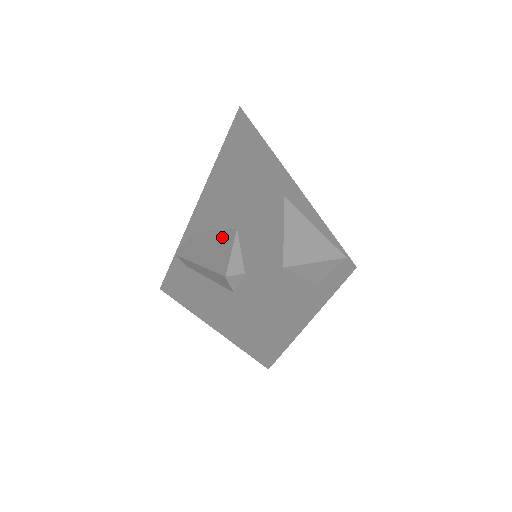
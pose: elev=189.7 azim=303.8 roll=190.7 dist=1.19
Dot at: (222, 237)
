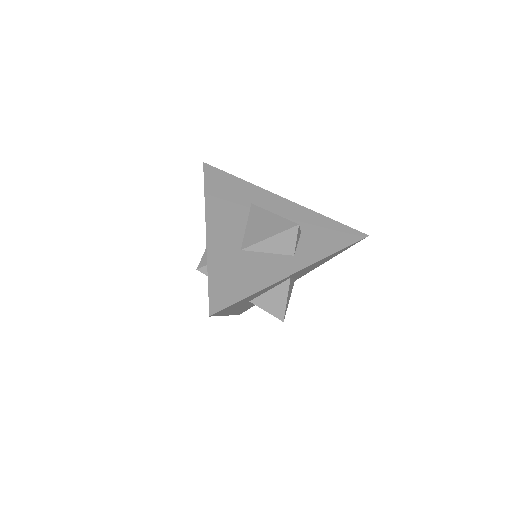
Dot at: occluded
